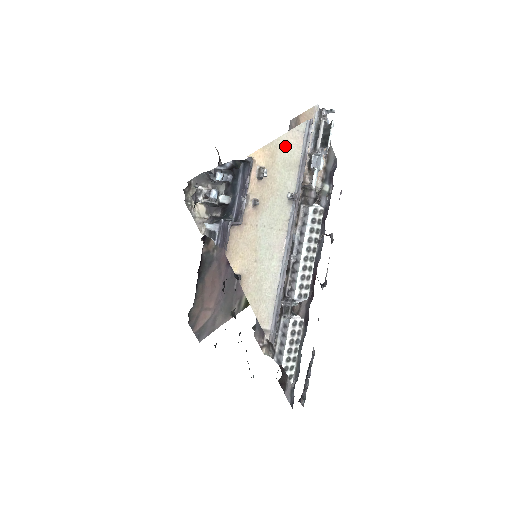
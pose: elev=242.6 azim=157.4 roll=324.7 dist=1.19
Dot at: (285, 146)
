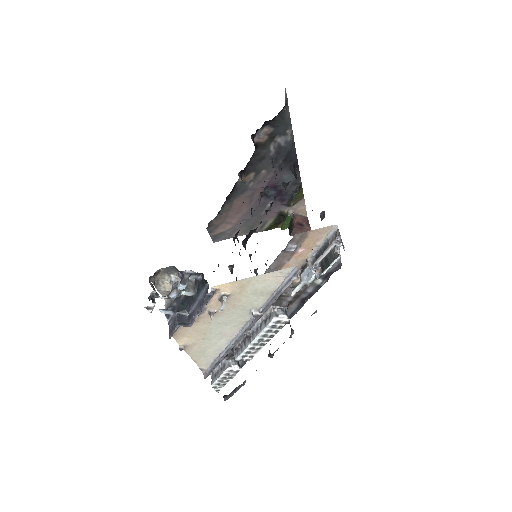
Dot at: (260, 281)
